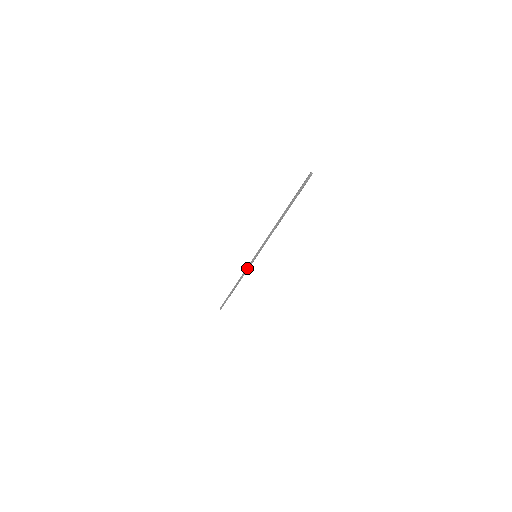
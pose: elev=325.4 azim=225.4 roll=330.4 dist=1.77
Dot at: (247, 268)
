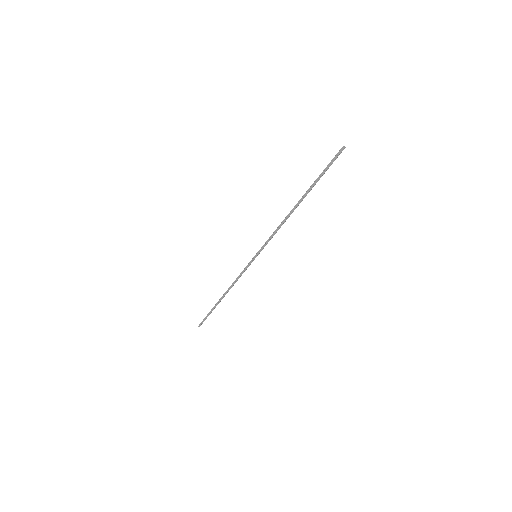
Dot at: (242, 272)
